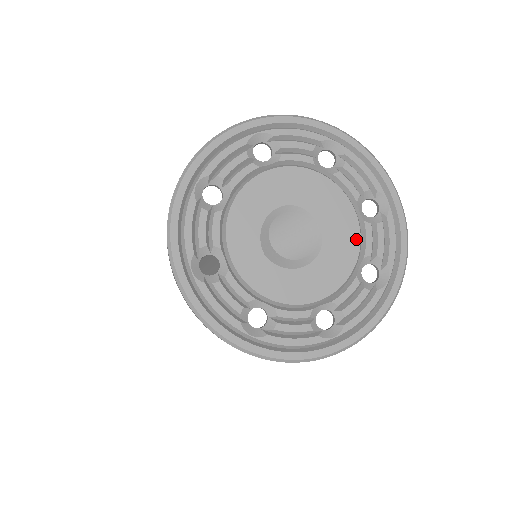
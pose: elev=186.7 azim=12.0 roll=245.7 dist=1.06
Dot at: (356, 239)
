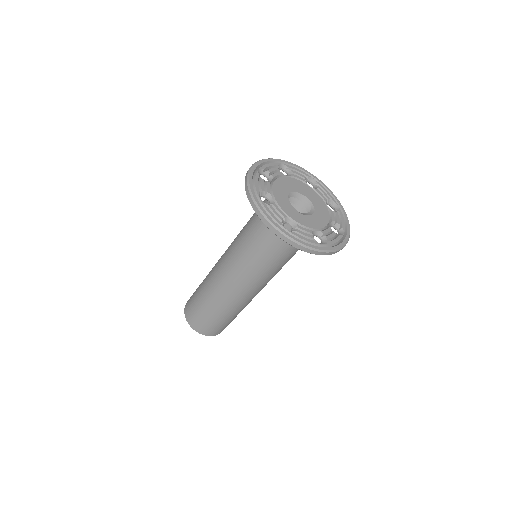
Dot at: (318, 196)
